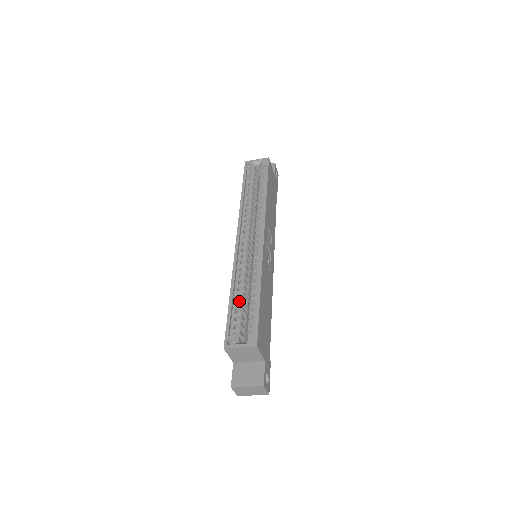
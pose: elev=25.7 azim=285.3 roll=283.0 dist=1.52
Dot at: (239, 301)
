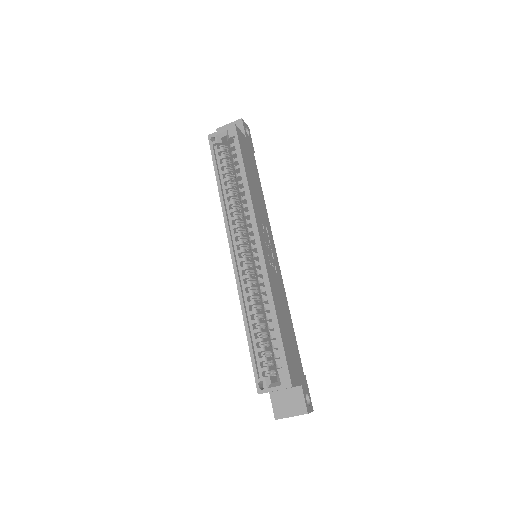
Dot at: (257, 332)
